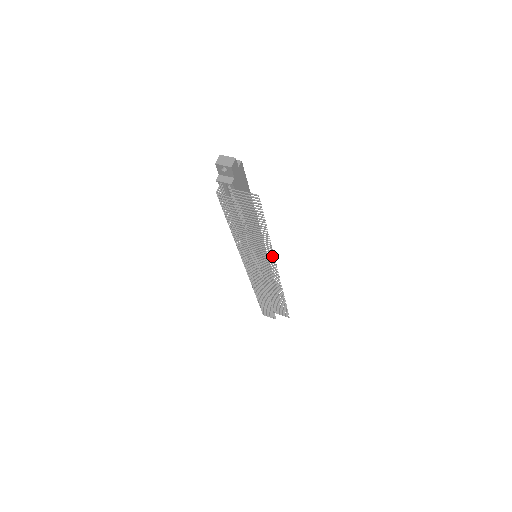
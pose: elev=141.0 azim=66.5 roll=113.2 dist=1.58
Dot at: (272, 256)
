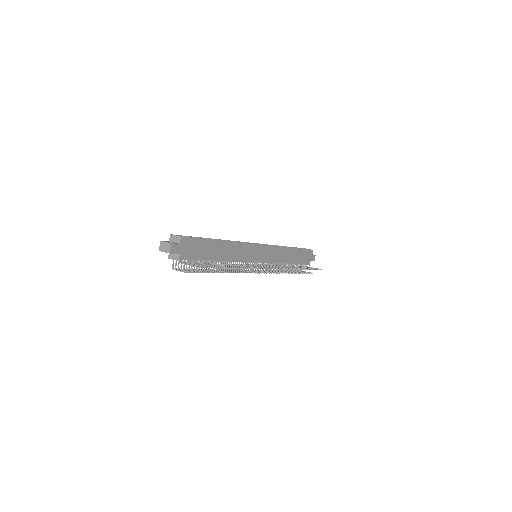
Dot at: occluded
